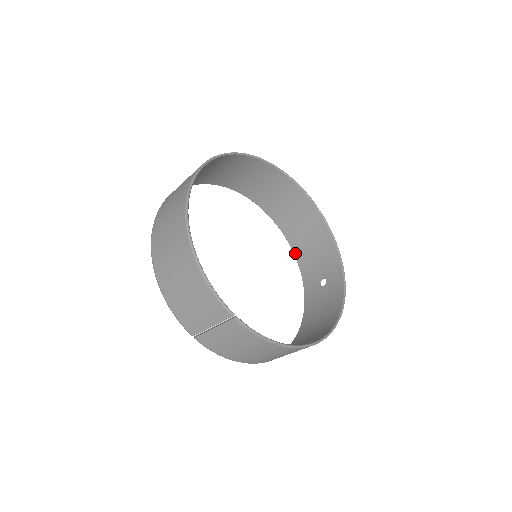
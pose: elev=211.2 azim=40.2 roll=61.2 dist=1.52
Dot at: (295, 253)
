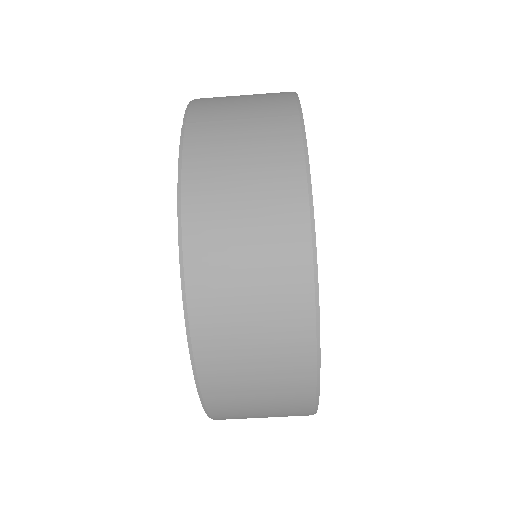
Dot at: occluded
